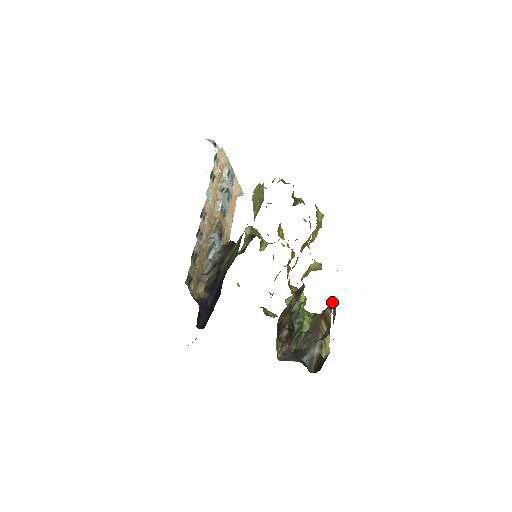
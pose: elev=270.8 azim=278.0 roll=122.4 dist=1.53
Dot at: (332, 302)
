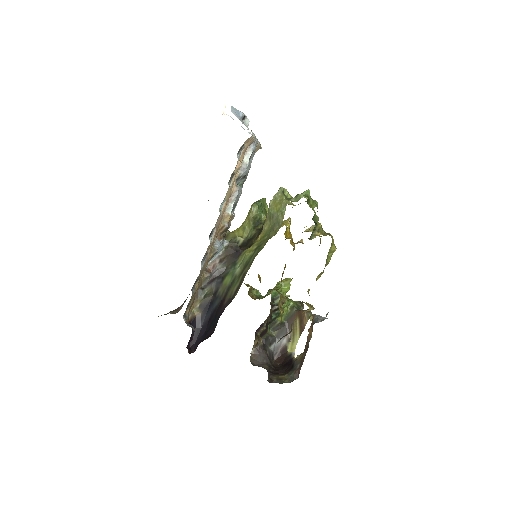
Dot at: (312, 316)
